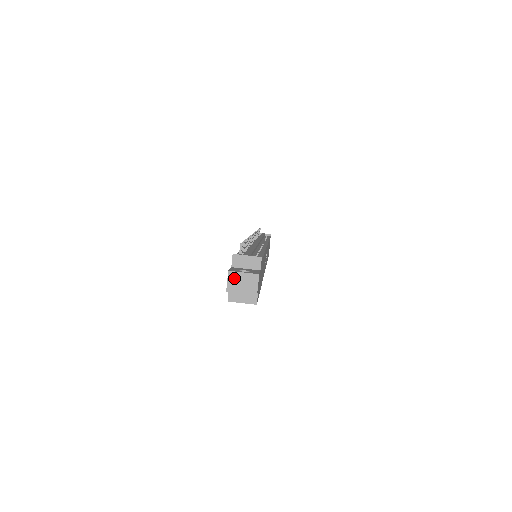
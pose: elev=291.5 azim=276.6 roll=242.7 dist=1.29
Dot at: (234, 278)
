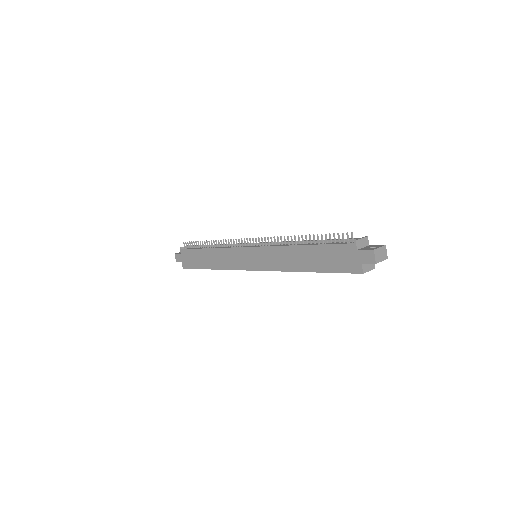
Dot at: (377, 253)
